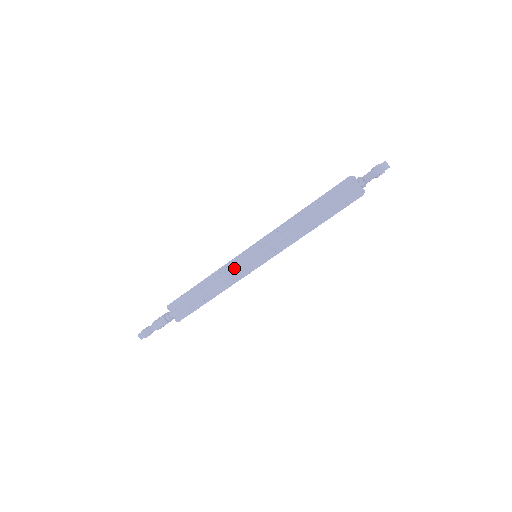
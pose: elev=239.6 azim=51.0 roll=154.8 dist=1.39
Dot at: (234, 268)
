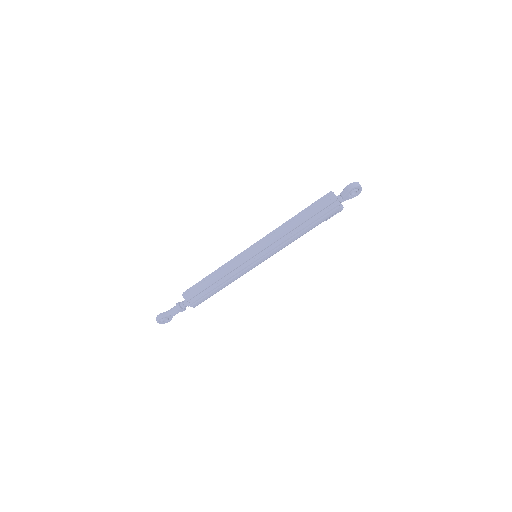
Dot at: (237, 263)
